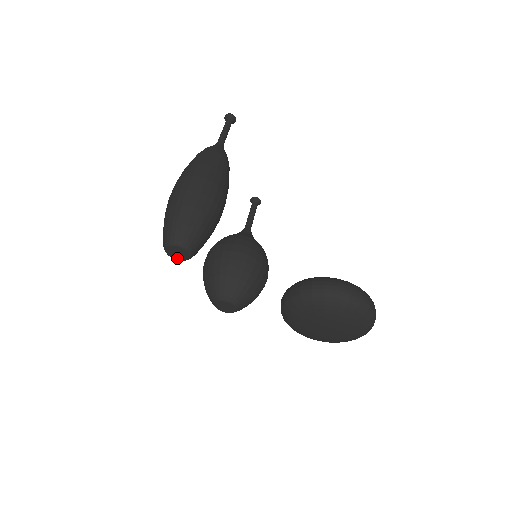
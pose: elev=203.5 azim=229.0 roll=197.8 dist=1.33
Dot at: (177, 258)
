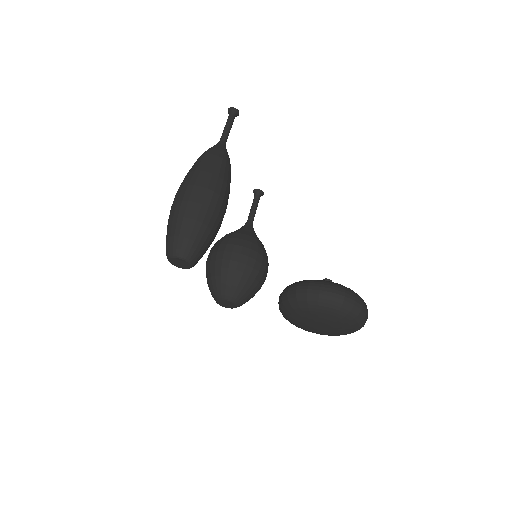
Dot at: (179, 267)
